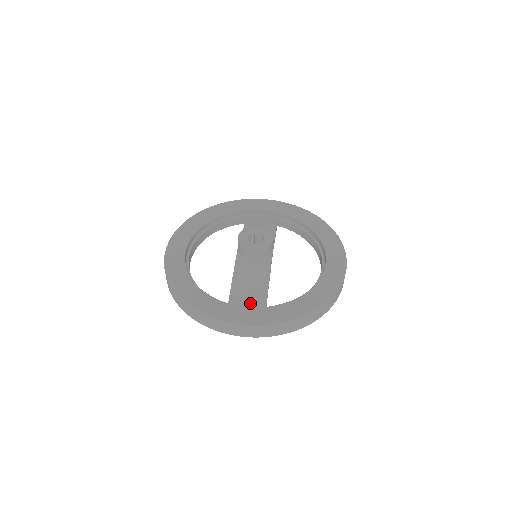
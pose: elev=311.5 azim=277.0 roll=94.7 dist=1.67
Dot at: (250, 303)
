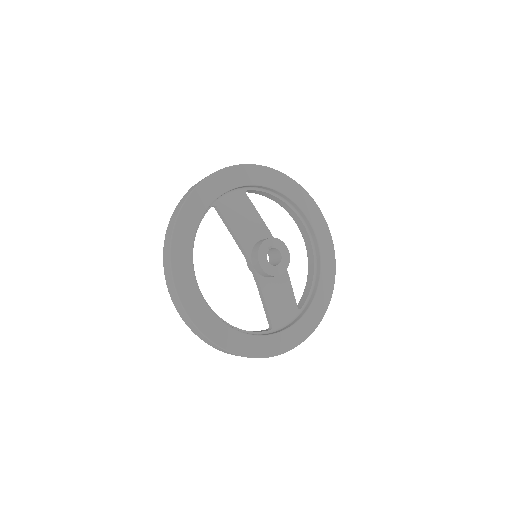
Dot at: (288, 316)
